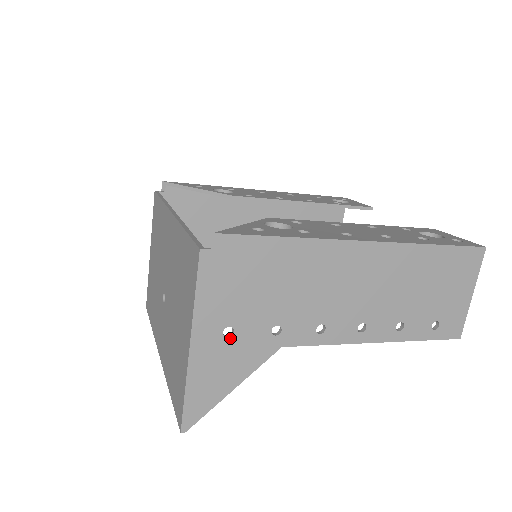
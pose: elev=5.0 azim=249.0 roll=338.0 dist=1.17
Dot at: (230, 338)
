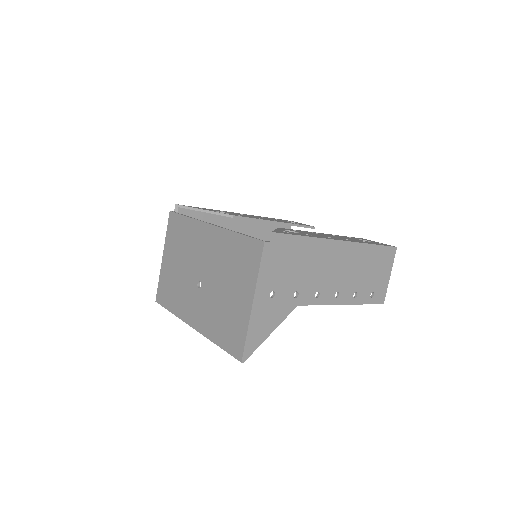
Dot at: (273, 298)
